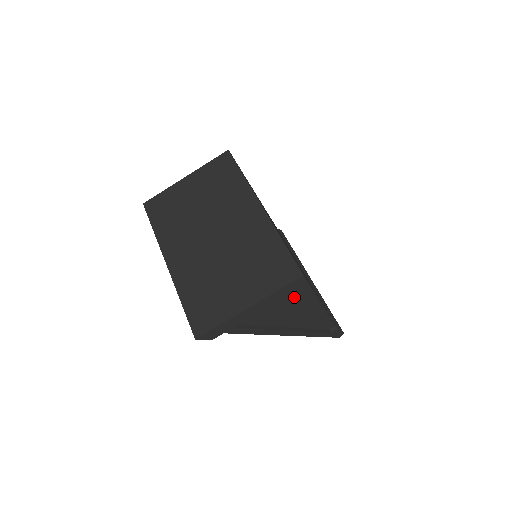
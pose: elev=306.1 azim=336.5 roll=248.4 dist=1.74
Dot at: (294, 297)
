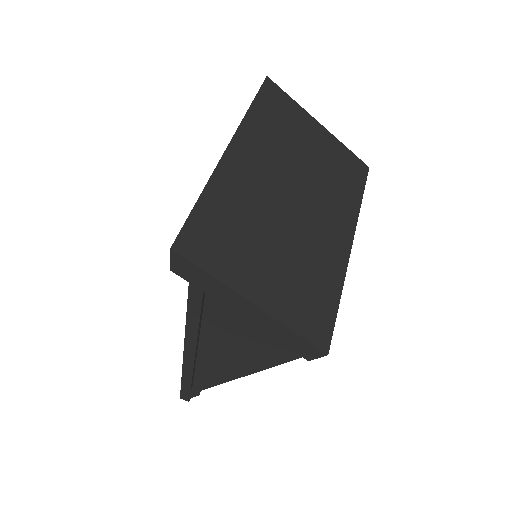
Dot at: (268, 347)
